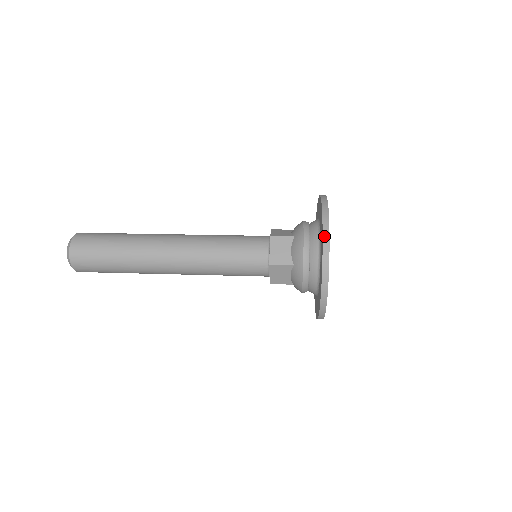
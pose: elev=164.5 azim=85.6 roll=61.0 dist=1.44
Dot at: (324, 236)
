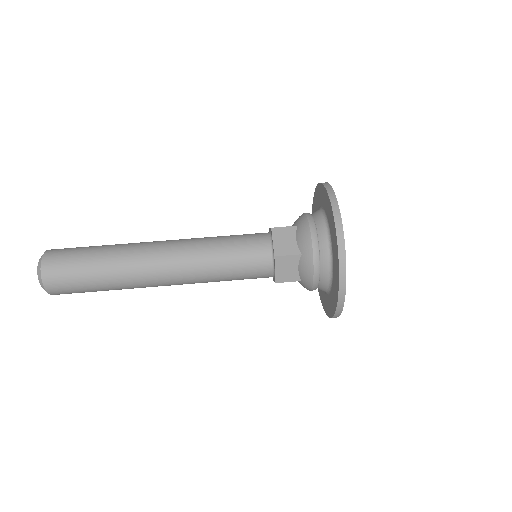
Dot at: occluded
